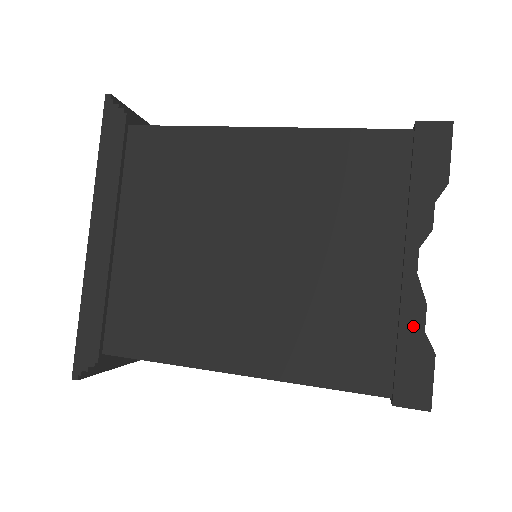
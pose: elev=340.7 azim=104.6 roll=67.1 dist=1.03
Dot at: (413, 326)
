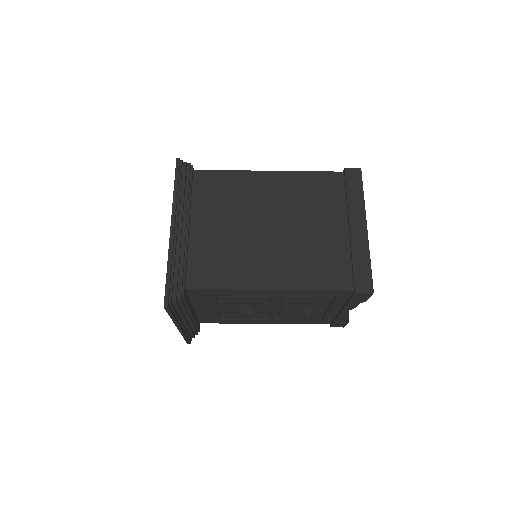
Dot at: occluded
